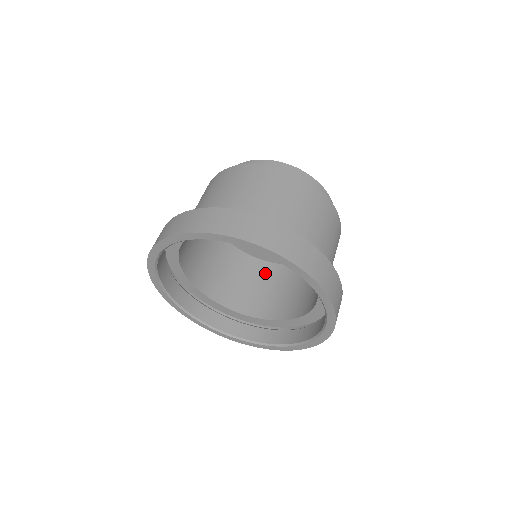
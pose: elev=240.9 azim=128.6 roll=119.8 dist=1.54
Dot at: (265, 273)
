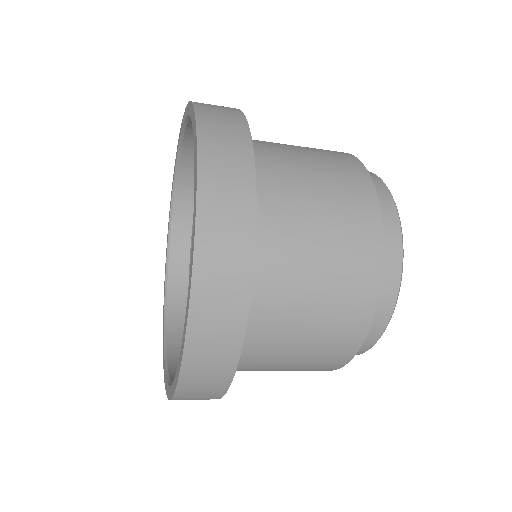
Dot at: occluded
